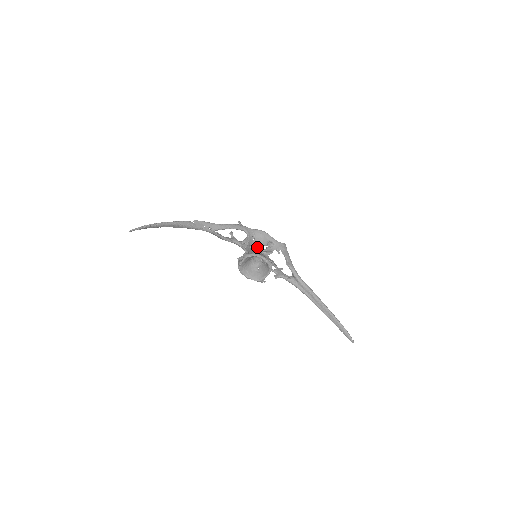
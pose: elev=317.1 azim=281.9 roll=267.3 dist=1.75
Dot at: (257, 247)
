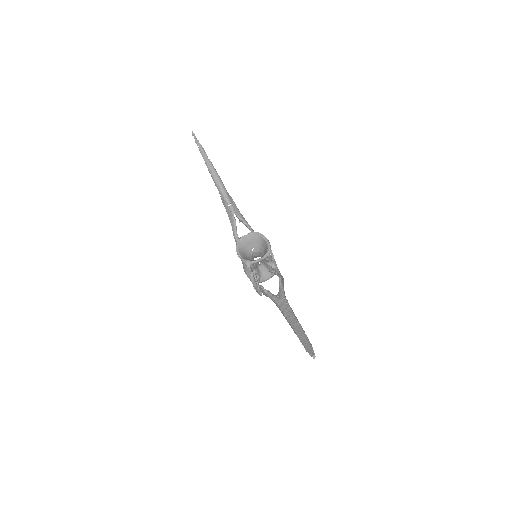
Dot at: occluded
